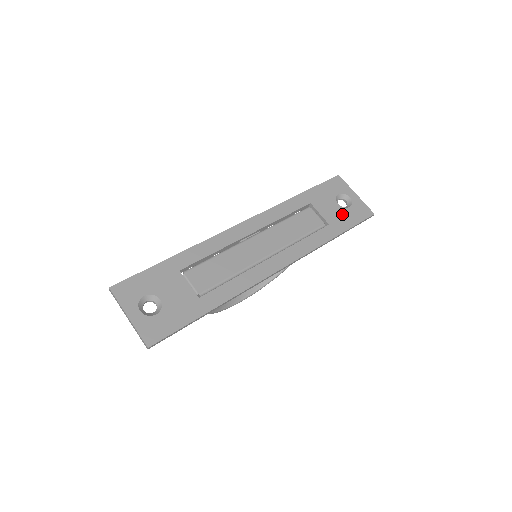
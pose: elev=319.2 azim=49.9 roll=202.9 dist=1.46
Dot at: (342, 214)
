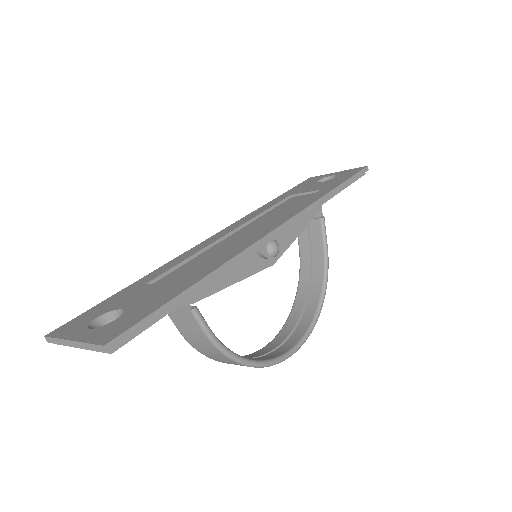
Dot at: (331, 181)
